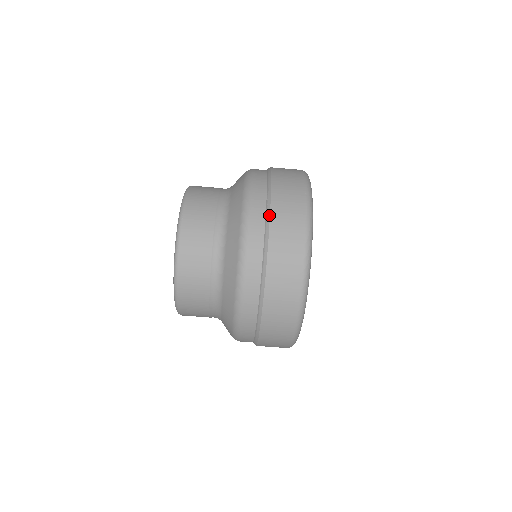
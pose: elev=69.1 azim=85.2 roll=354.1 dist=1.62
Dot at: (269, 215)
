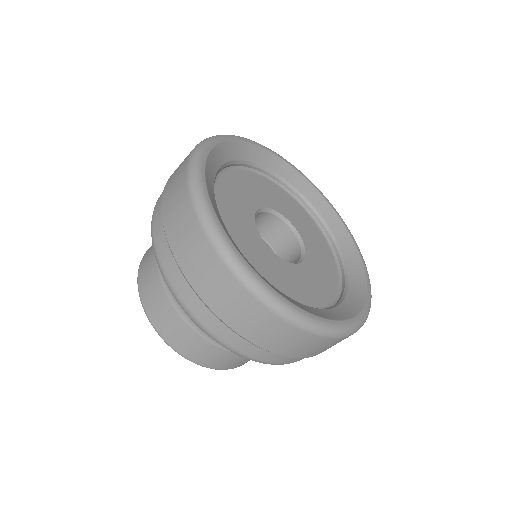
Dot at: (239, 335)
